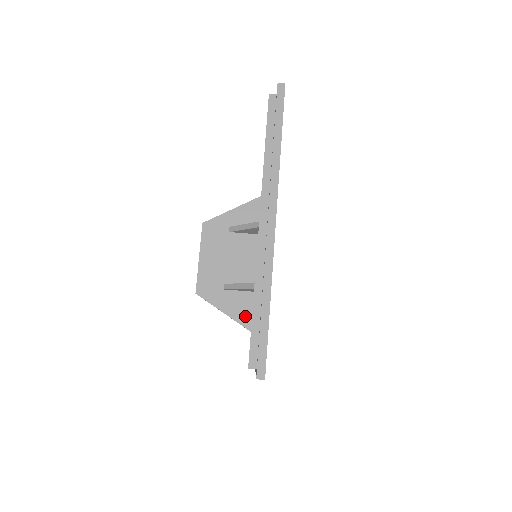
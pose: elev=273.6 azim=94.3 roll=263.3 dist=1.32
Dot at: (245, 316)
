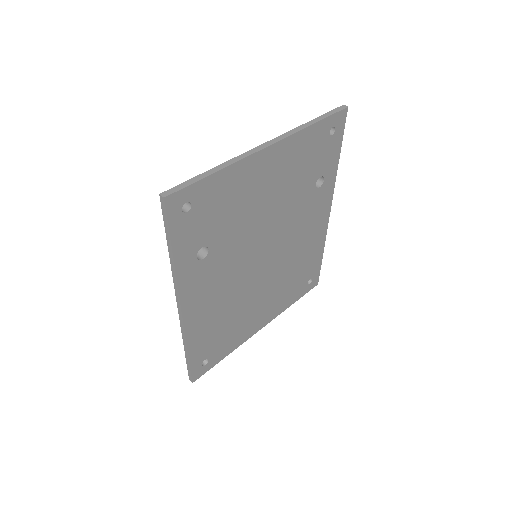
Dot at: occluded
